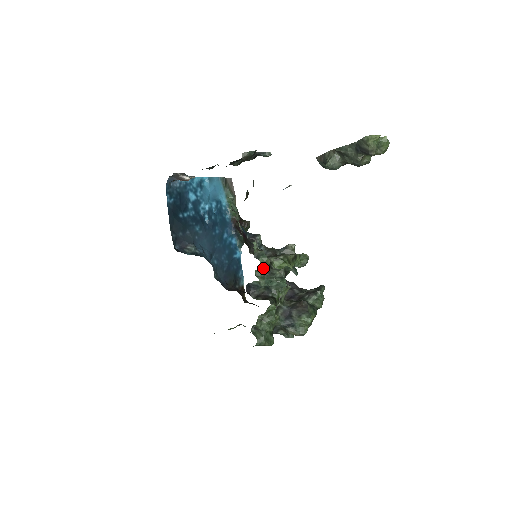
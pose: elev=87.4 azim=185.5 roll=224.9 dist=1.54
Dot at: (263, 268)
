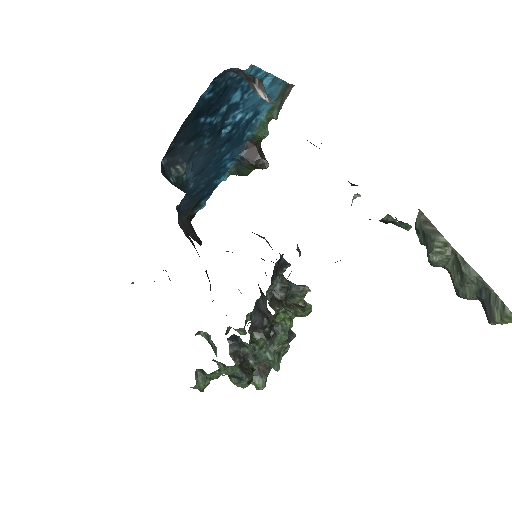
Dot at: (274, 349)
